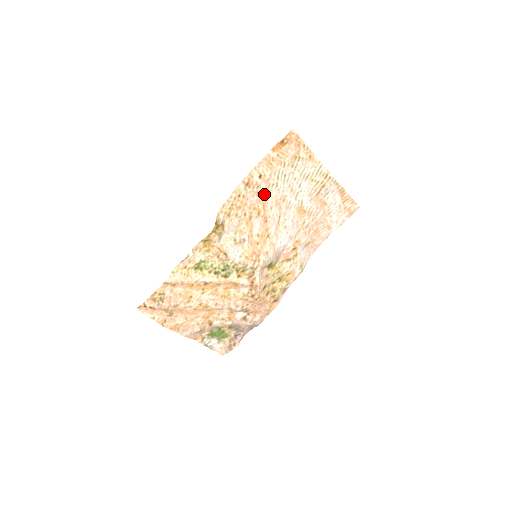
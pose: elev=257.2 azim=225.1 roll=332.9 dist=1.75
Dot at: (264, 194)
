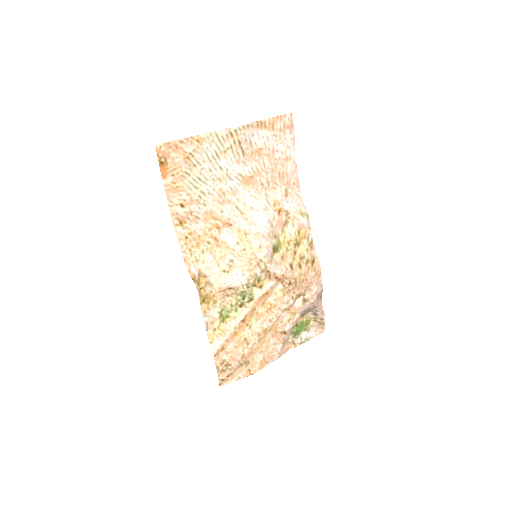
Dot at: (203, 211)
